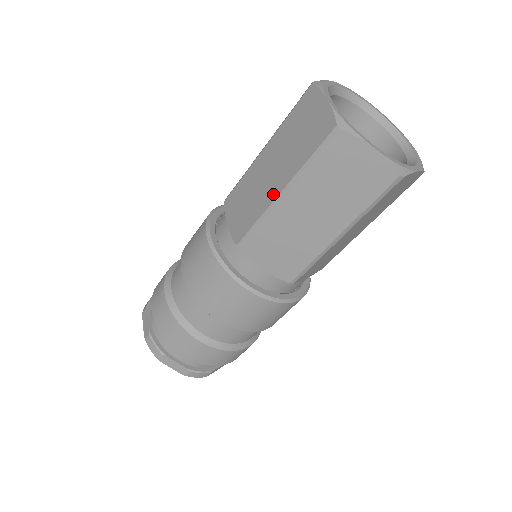
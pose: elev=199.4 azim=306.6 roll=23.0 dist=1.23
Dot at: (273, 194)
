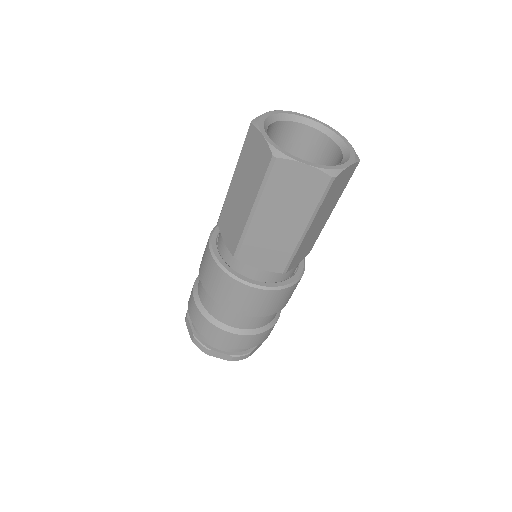
Dot at: (246, 213)
